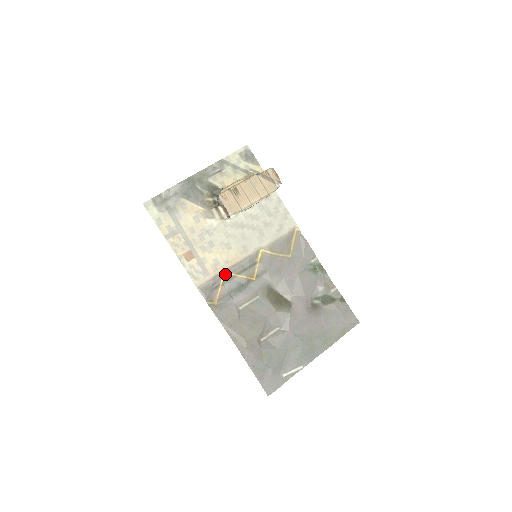
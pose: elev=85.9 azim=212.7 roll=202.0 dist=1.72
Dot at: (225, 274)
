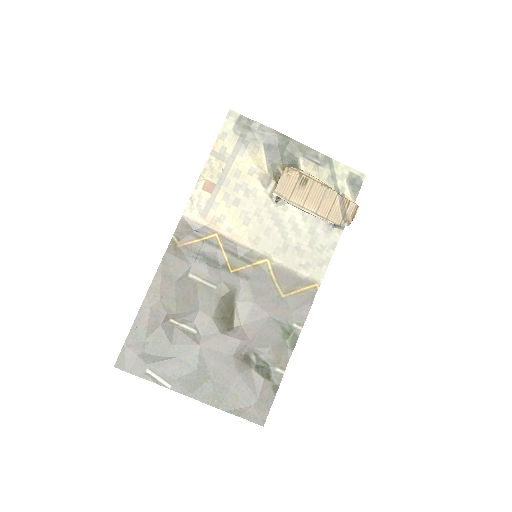
Dot at: (216, 236)
